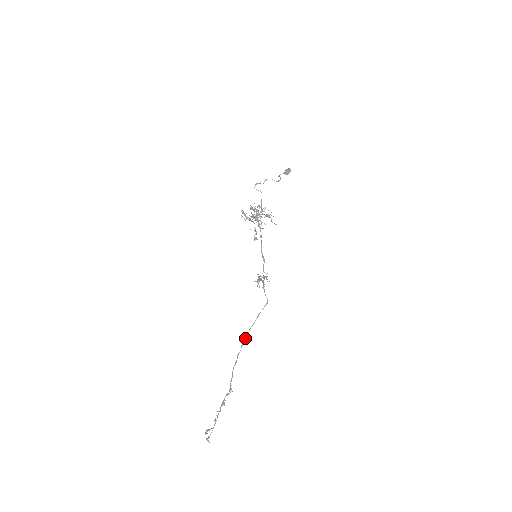
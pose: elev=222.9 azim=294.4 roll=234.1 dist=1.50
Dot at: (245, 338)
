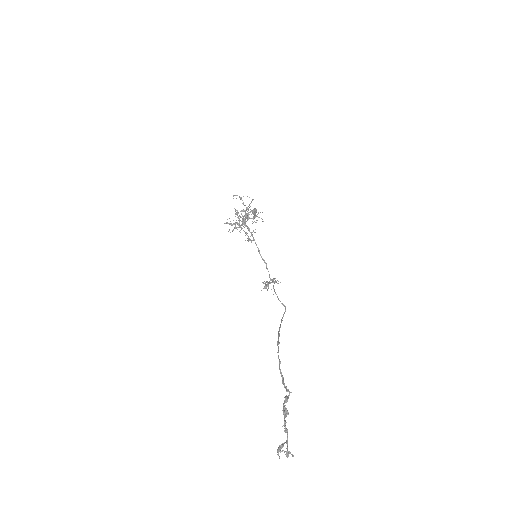
Dot at: (278, 338)
